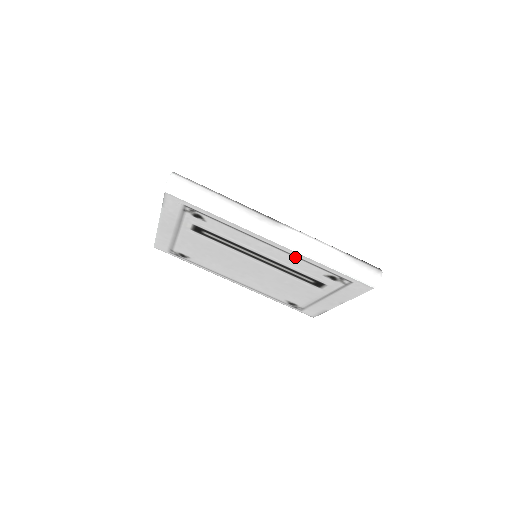
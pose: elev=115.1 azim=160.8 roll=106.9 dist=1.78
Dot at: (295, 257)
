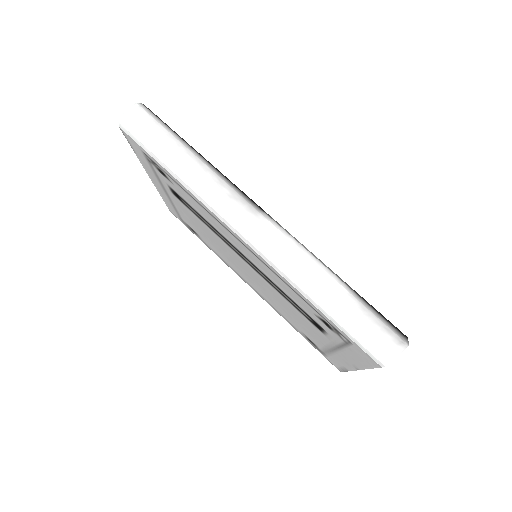
Dot at: (272, 271)
